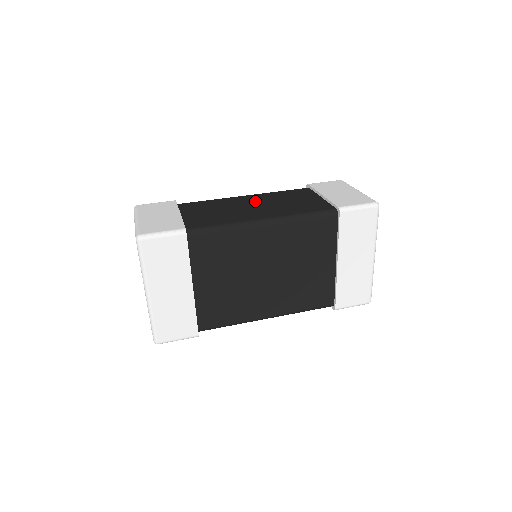
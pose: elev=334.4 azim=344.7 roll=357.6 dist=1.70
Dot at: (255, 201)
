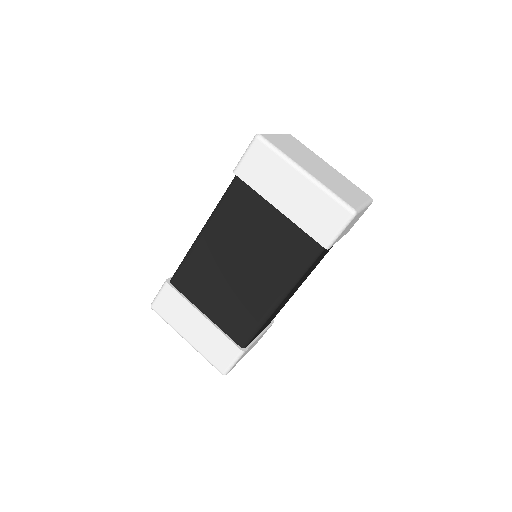
Dot at: occluded
